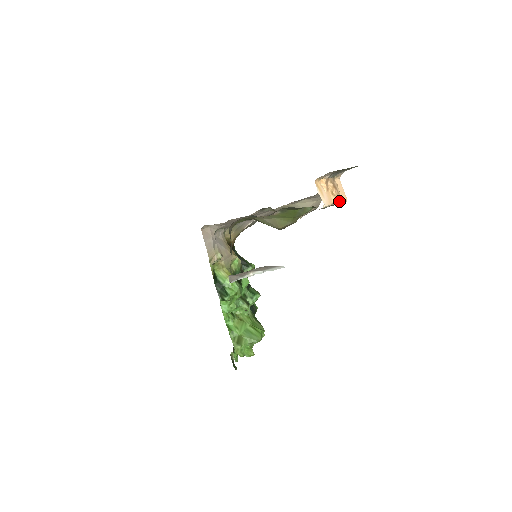
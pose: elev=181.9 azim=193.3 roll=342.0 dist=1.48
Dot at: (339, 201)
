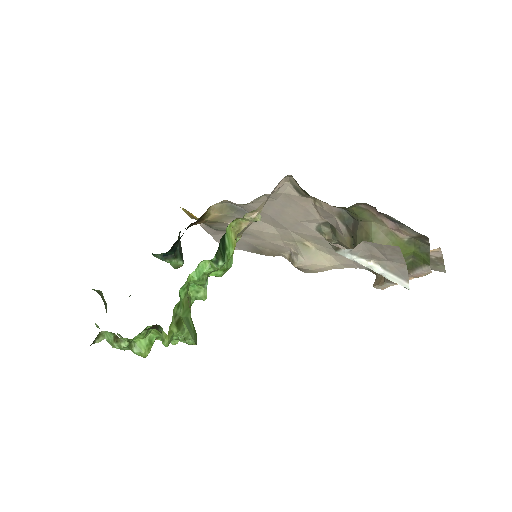
Dot at: occluded
